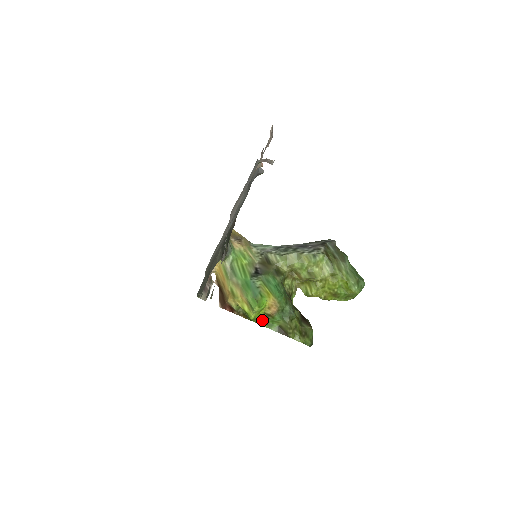
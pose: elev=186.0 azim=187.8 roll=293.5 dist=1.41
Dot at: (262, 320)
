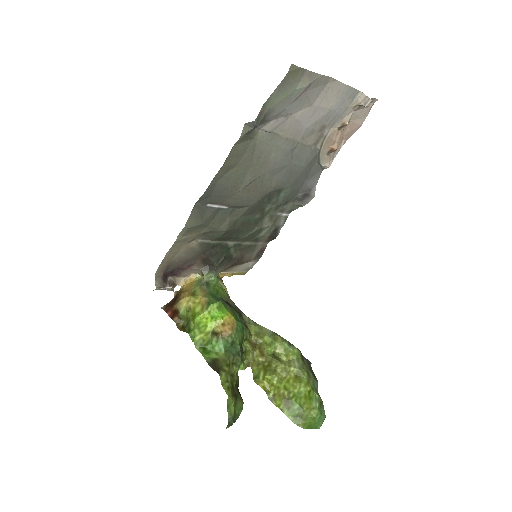
Dot at: (202, 338)
